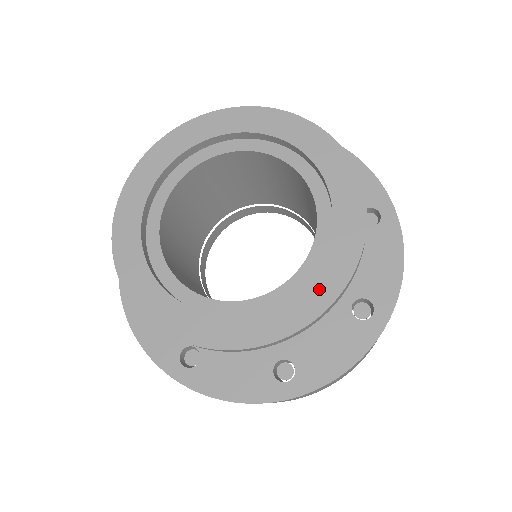
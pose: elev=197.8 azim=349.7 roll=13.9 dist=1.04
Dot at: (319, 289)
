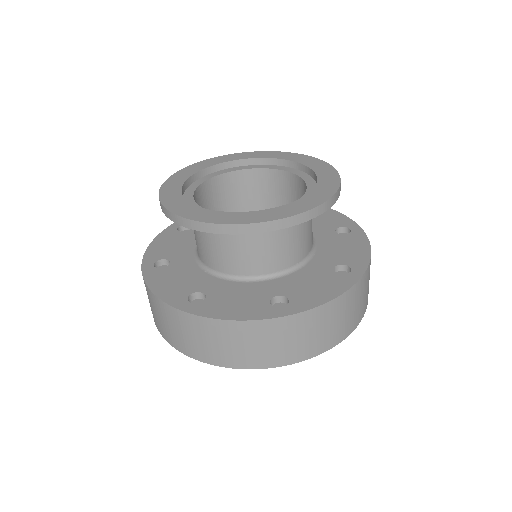
Dot at: (249, 217)
